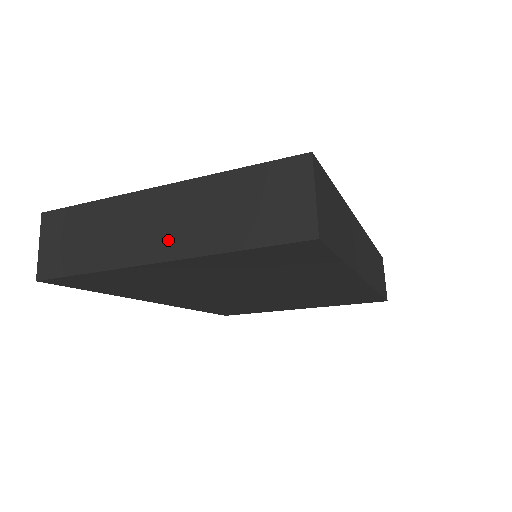
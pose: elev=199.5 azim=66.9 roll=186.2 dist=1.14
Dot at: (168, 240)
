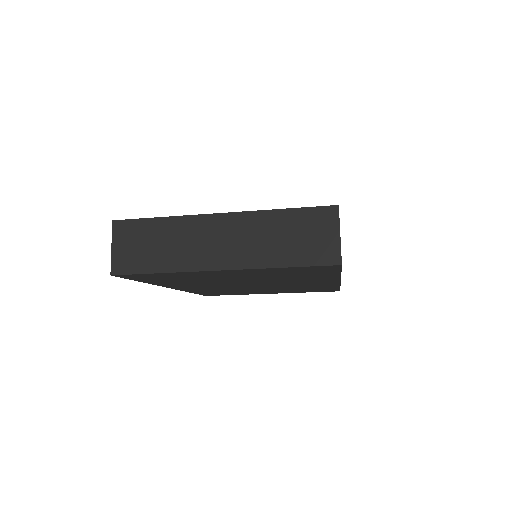
Dot at: (229, 254)
